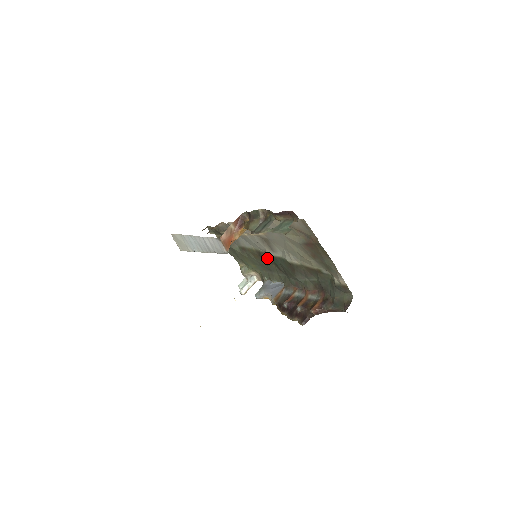
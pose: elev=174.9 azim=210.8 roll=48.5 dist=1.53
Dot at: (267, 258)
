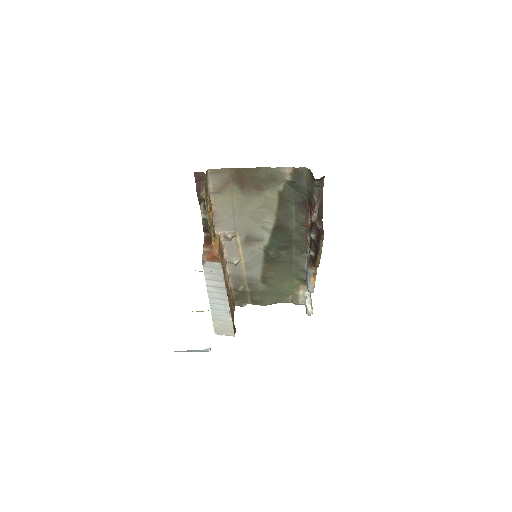
Dot at: (270, 253)
